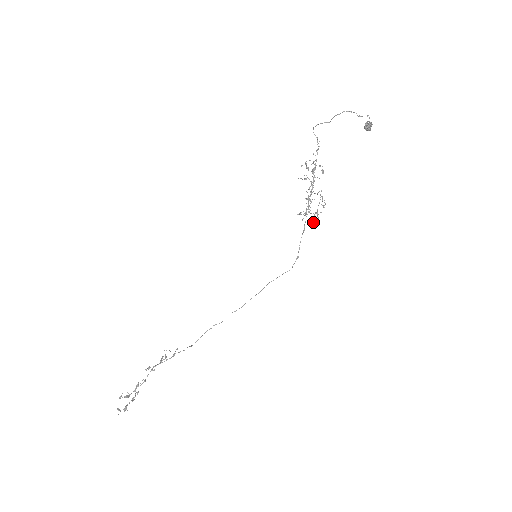
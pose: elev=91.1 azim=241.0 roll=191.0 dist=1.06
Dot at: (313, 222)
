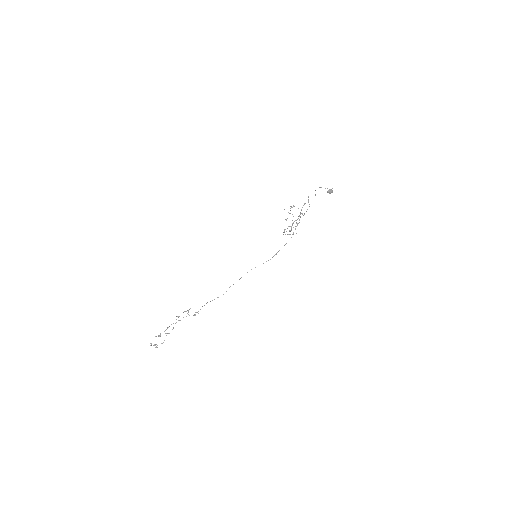
Dot at: (288, 234)
